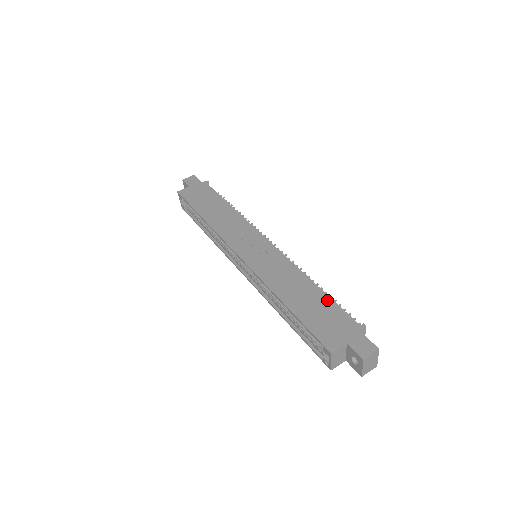
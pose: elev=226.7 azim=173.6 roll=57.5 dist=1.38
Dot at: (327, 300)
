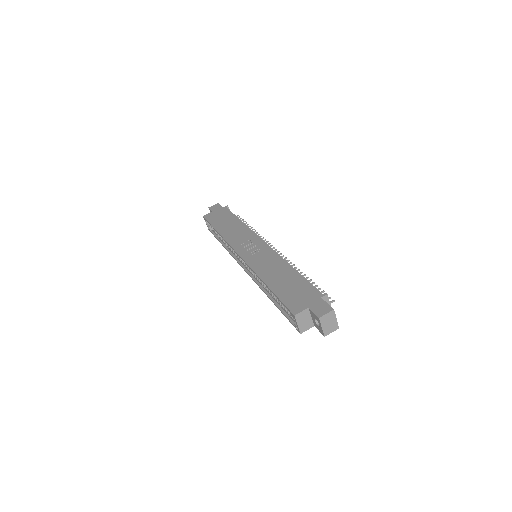
Dot at: (301, 279)
